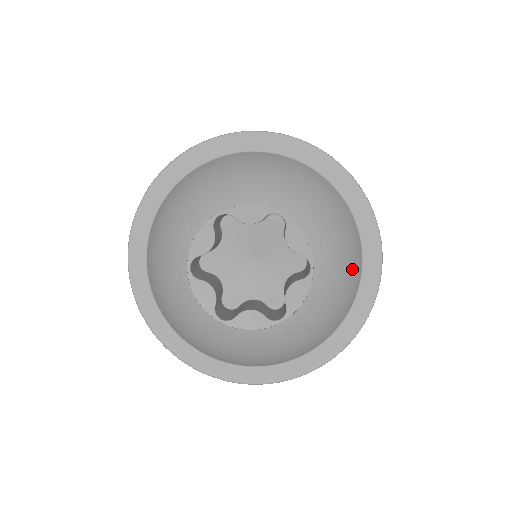
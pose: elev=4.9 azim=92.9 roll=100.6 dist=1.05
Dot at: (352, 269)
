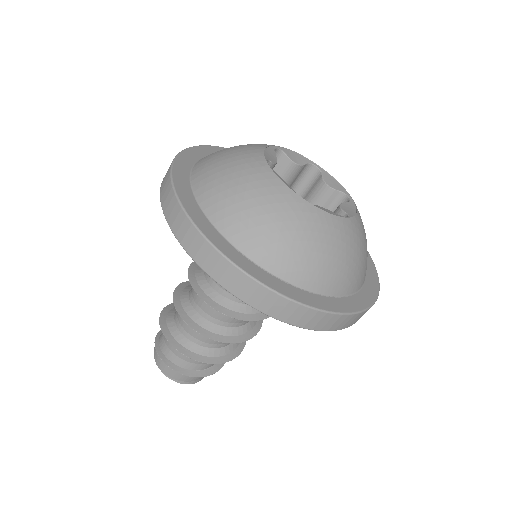
Dot at: occluded
